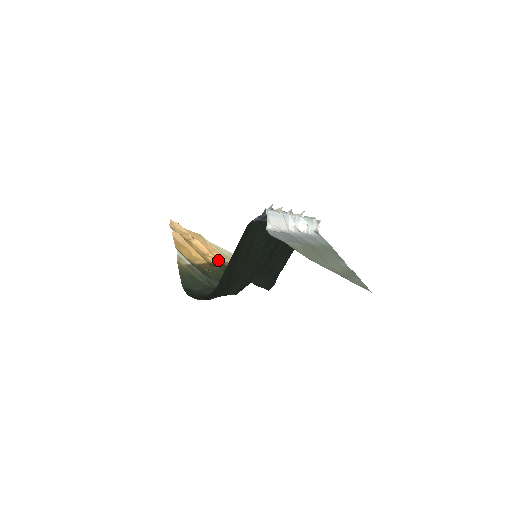
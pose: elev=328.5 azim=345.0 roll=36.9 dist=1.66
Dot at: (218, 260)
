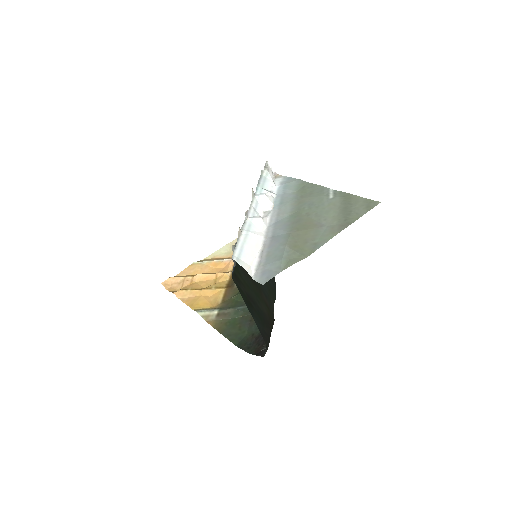
Dot at: (228, 271)
